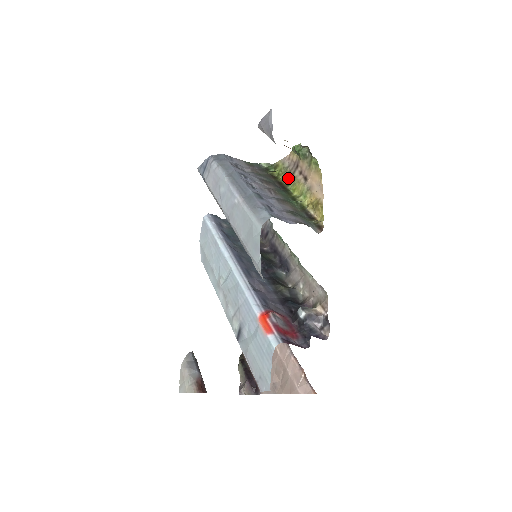
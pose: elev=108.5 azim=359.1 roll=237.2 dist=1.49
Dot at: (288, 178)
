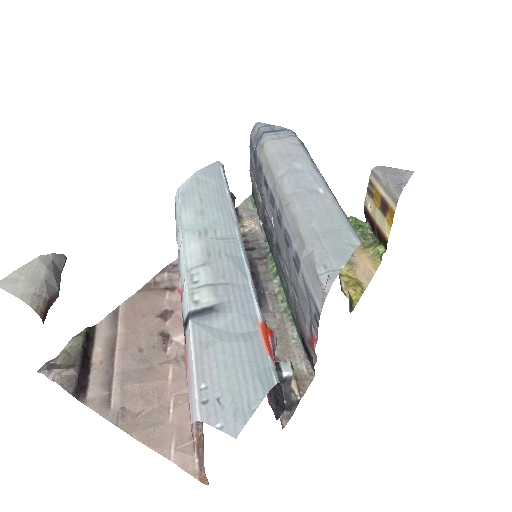
Dot at: occluded
